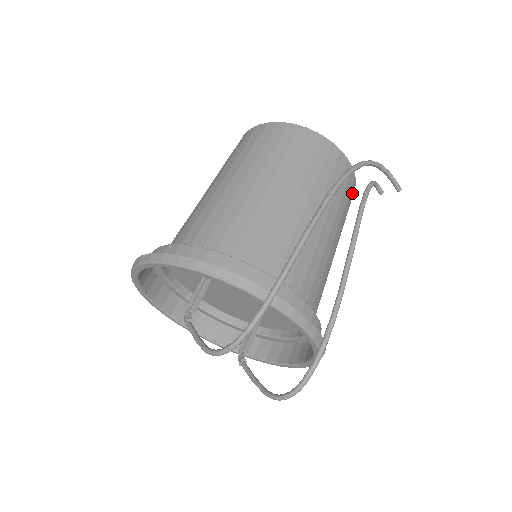
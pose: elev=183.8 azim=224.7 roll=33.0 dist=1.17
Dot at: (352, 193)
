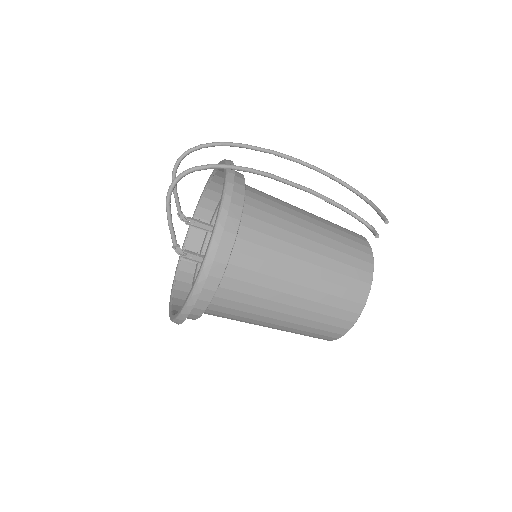
Dot at: (363, 260)
